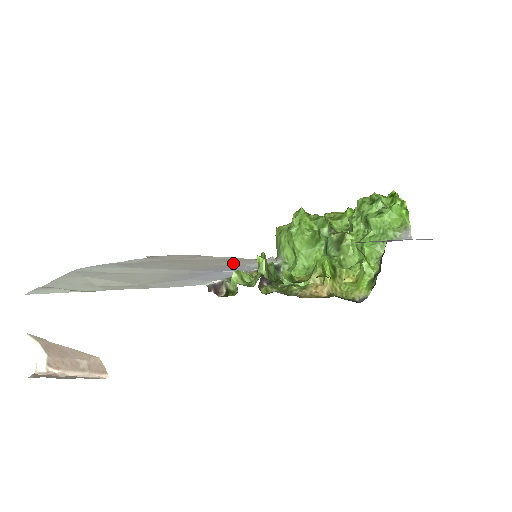
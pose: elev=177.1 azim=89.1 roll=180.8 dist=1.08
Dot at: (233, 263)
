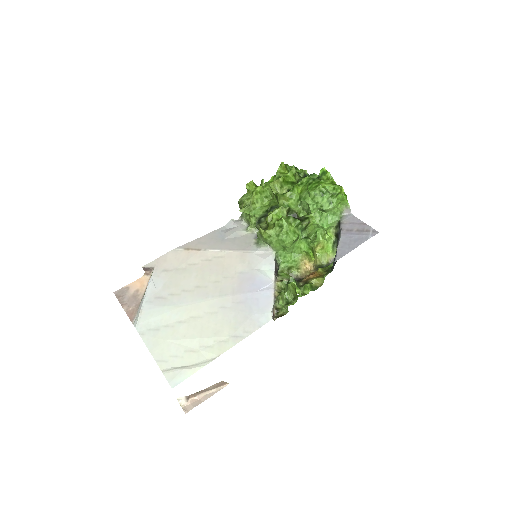
Dot at: (243, 267)
